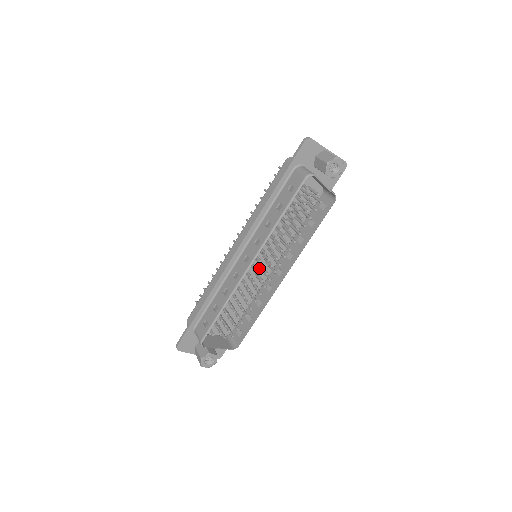
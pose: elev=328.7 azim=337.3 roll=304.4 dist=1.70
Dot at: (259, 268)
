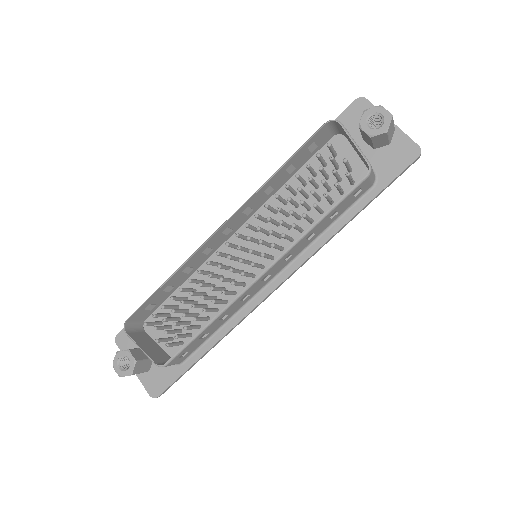
Dot at: (250, 271)
